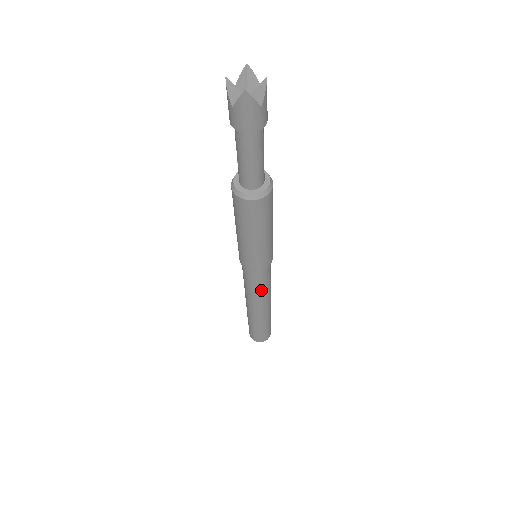
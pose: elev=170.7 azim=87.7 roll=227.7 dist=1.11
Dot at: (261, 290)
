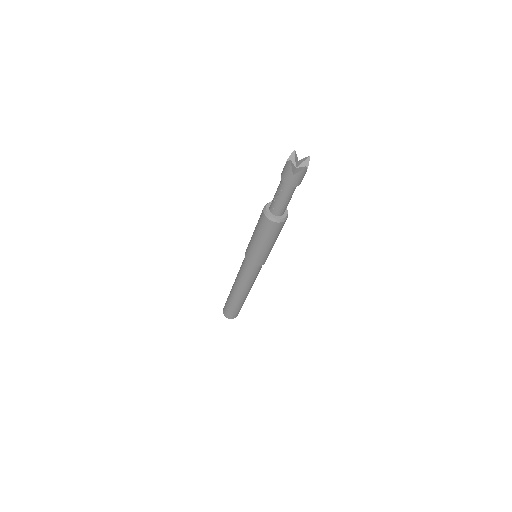
Dot at: (255, 278)
